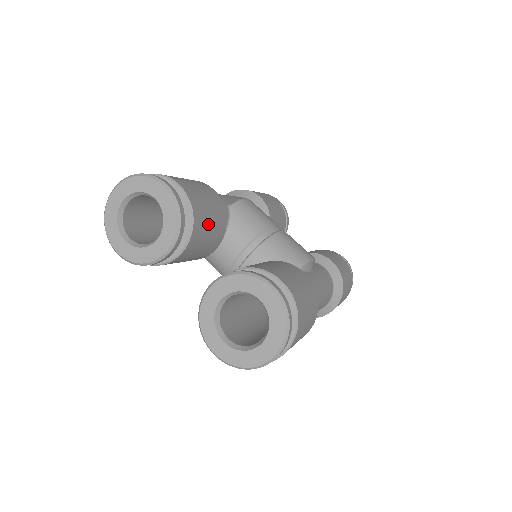
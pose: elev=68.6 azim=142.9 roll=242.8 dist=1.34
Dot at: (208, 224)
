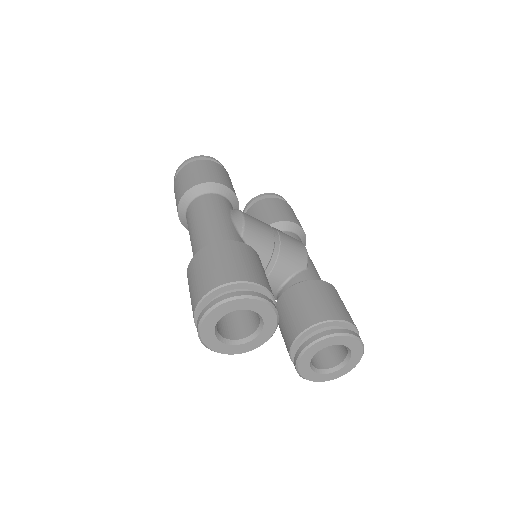
Dot at: occluded
